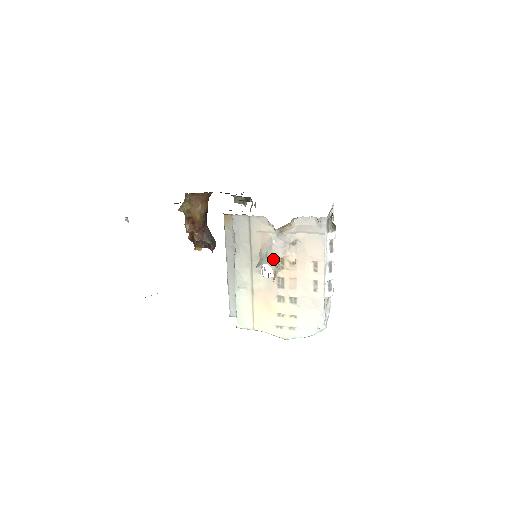
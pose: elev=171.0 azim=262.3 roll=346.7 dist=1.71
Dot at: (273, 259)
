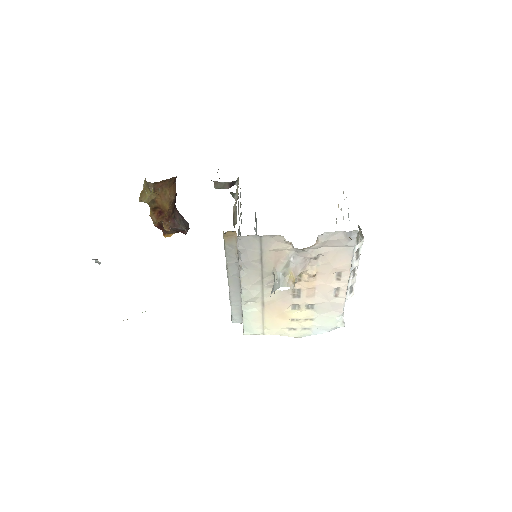
Dot at: (292, 278)
